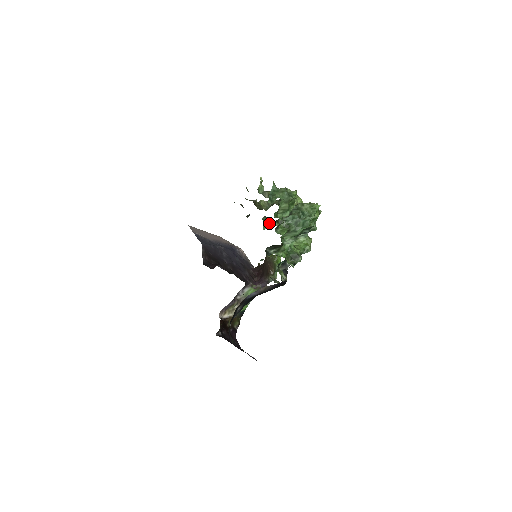
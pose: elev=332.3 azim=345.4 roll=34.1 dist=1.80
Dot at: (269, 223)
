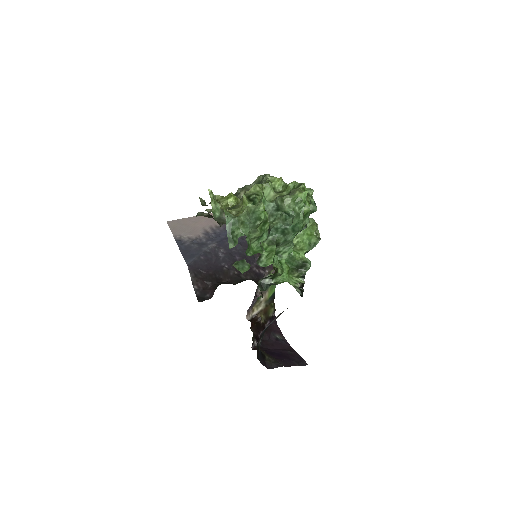
Dot at: (245, 264)
